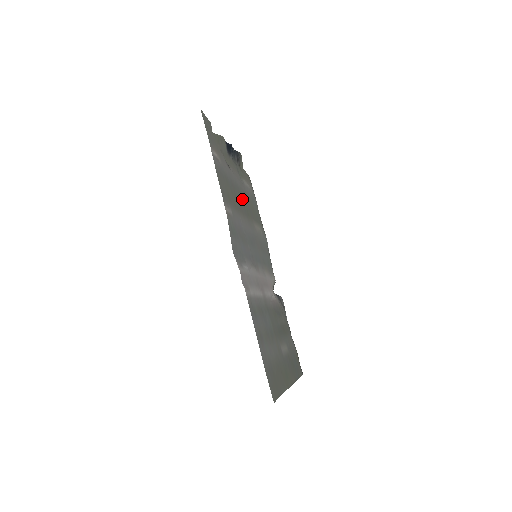
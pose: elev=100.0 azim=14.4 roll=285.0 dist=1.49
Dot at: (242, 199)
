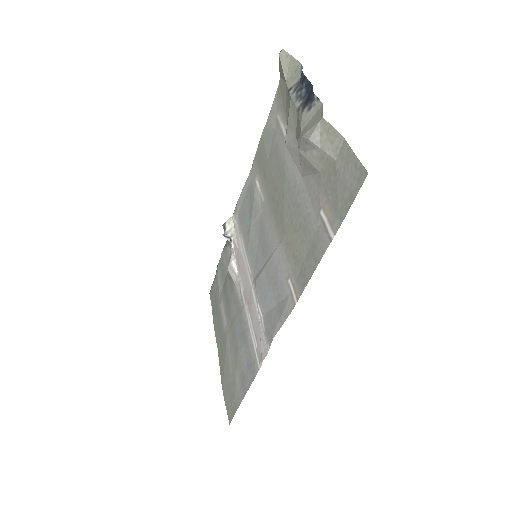
Dot at: (282, 190)
